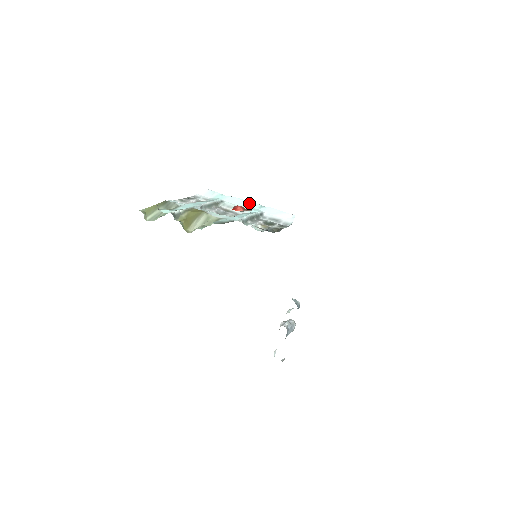
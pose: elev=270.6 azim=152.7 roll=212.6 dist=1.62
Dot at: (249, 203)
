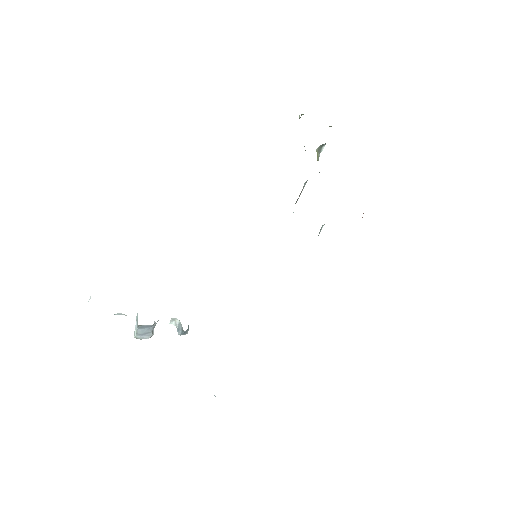
Dot at: occluded
